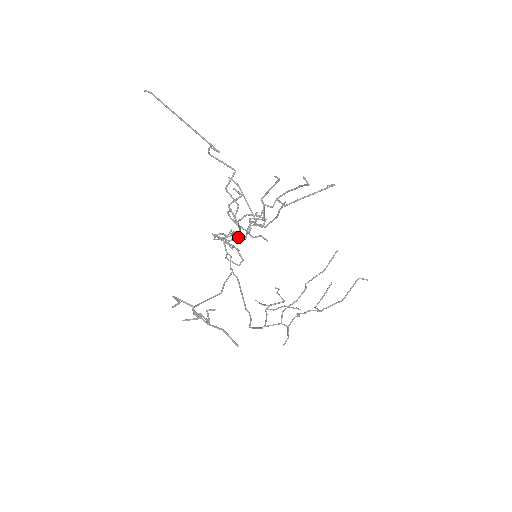
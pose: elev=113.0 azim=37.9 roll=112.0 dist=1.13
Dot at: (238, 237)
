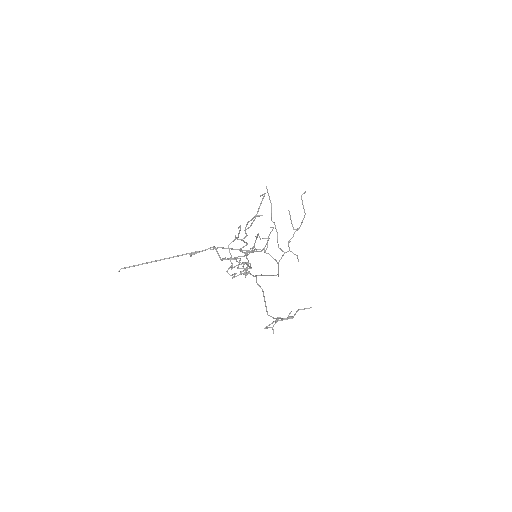
Dot at: (247, 266)
